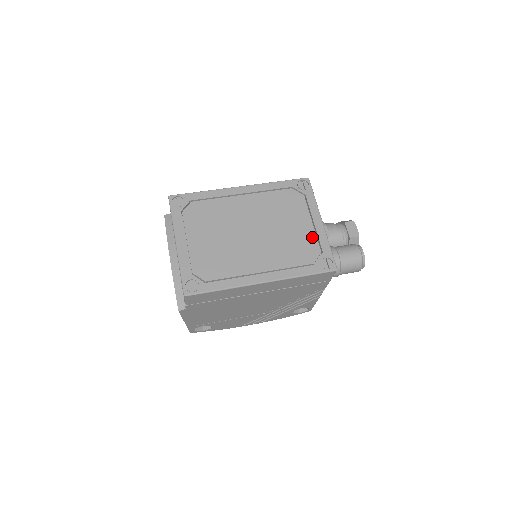
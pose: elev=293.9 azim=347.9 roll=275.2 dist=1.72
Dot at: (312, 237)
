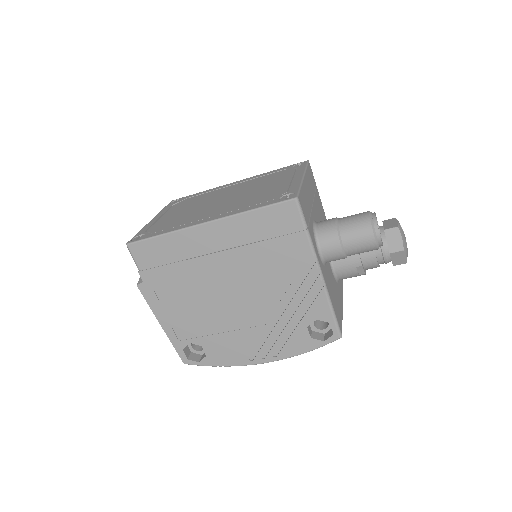
Dot at: (284, 187)
